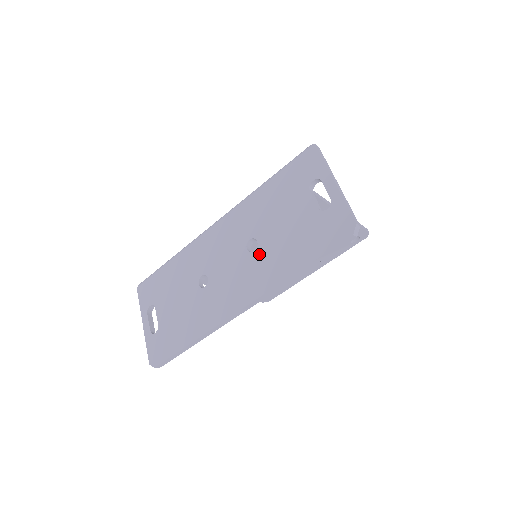
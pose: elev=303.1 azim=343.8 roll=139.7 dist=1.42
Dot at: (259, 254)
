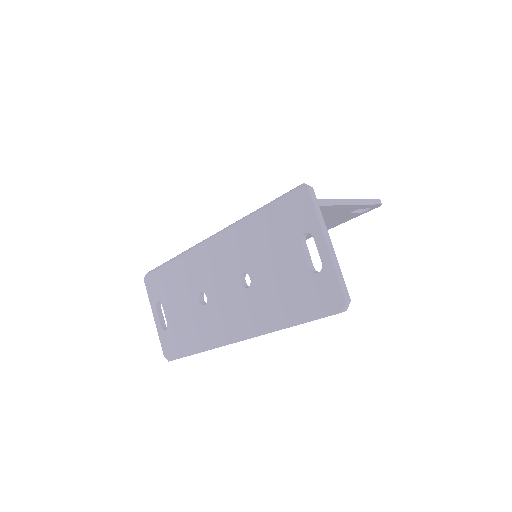
Dot at: (252, 293)
